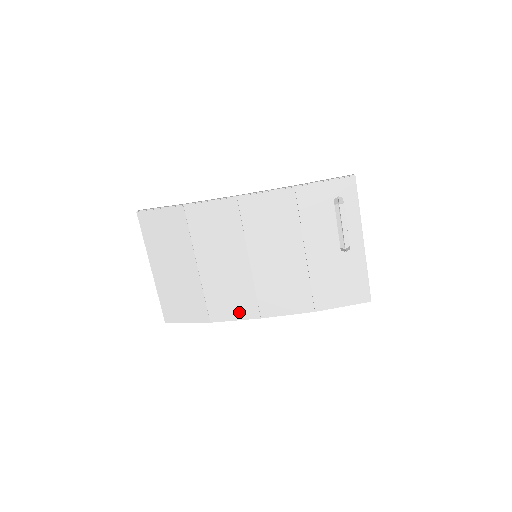
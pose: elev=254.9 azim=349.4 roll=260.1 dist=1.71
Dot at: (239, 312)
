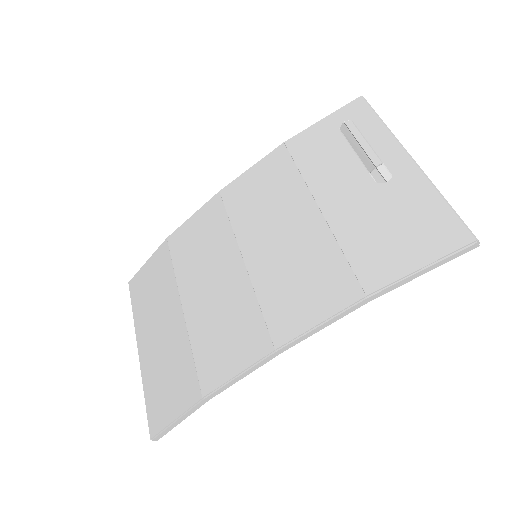
Dot at: (241, 355)
